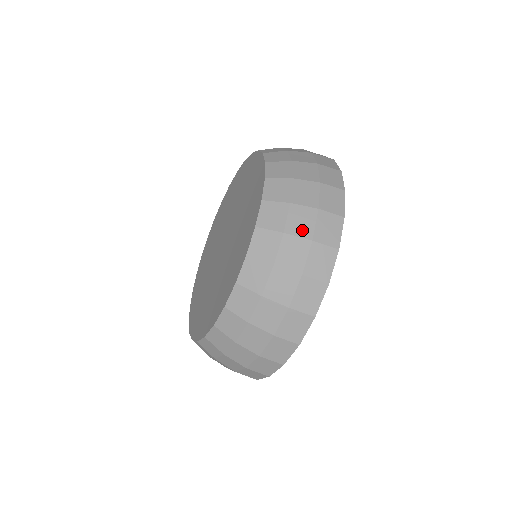
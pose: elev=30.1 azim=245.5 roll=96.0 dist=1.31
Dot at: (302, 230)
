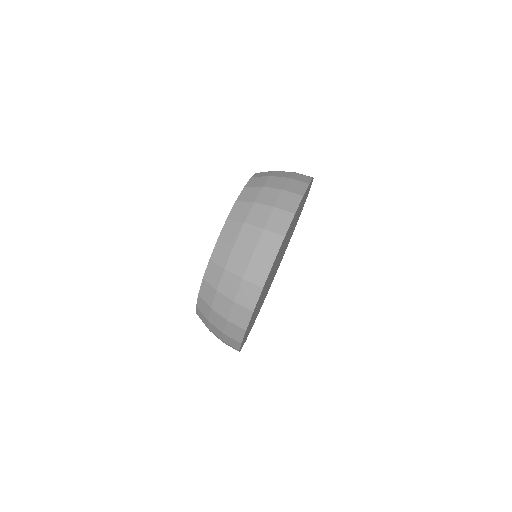
Dot at: (268, 201)
